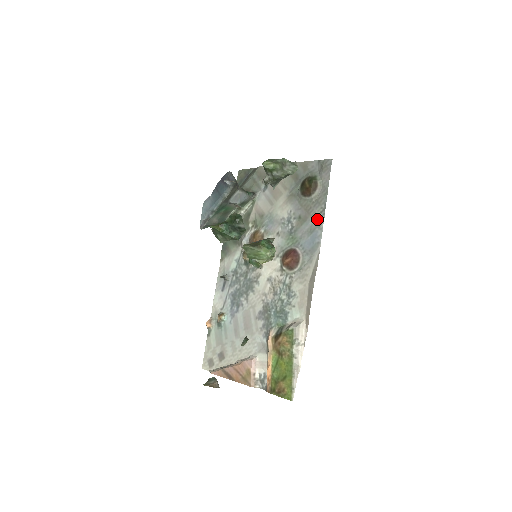
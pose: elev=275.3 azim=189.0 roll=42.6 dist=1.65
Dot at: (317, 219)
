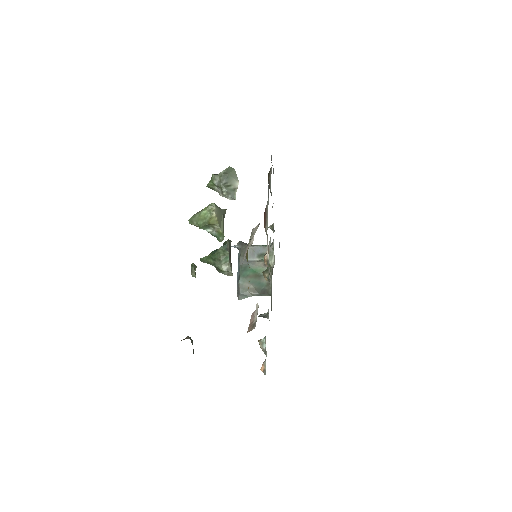
Dot at: occluded
